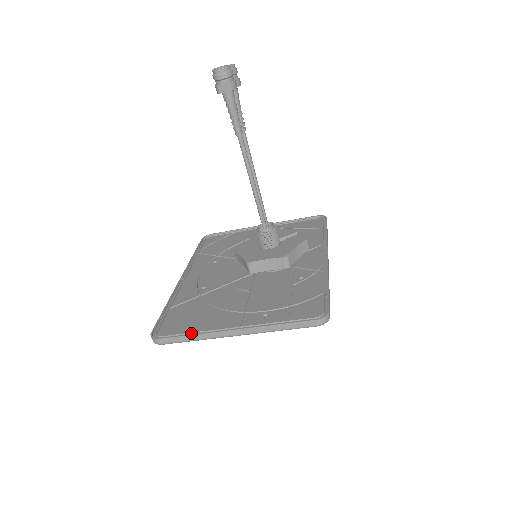
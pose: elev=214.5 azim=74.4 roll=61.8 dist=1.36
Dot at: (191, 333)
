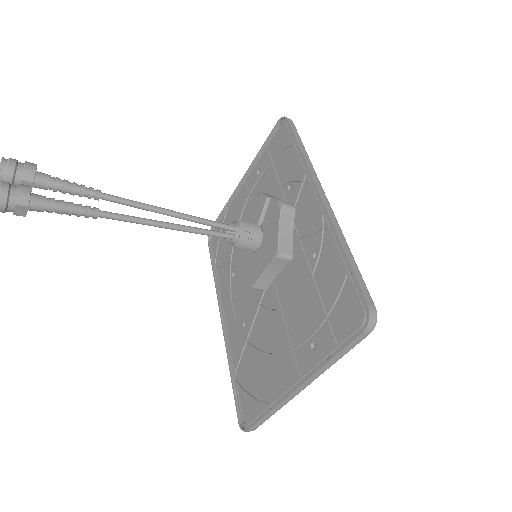
Dot at: (267, 409)
